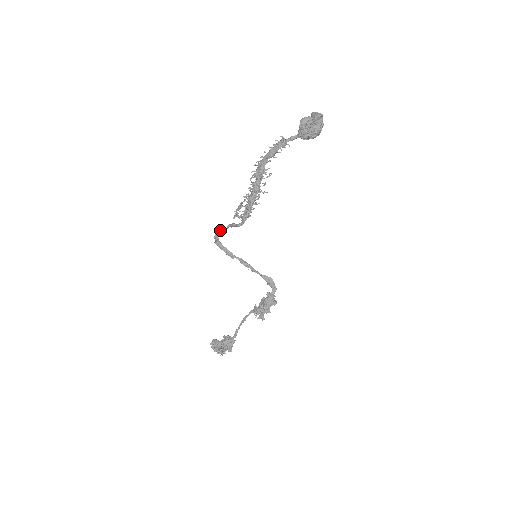
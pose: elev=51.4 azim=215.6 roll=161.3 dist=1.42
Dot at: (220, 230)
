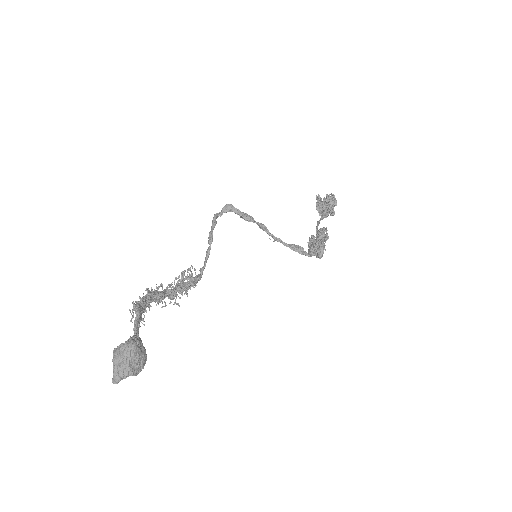
Dot at: occluded
